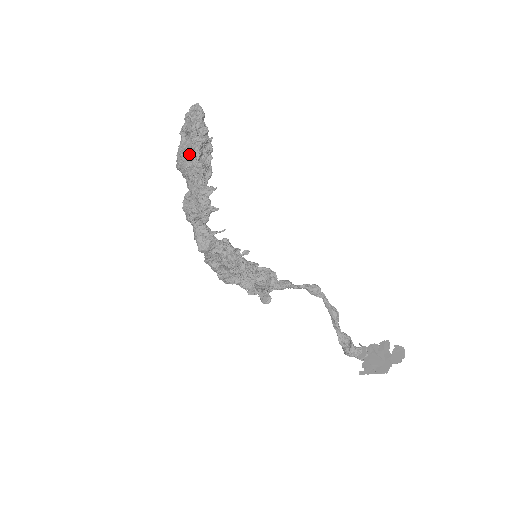
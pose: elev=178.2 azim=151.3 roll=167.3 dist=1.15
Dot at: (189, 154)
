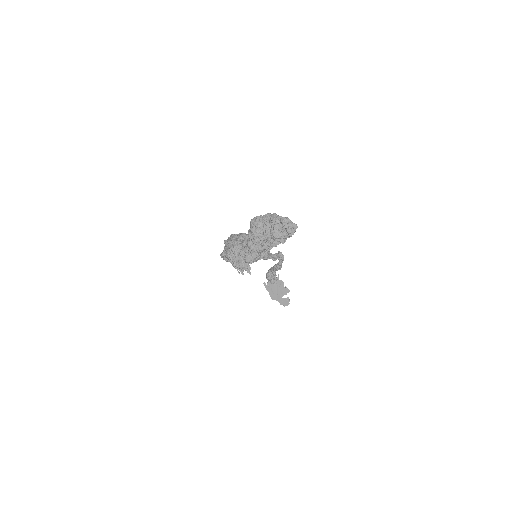
Dot at: (259, 240)
